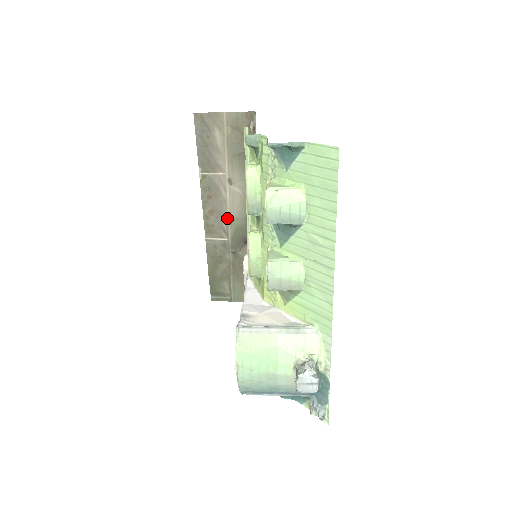
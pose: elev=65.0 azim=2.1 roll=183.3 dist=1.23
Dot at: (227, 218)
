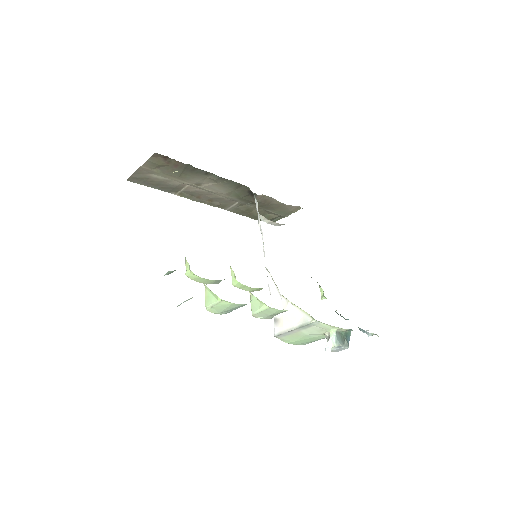
Dot at: (223, 196)
